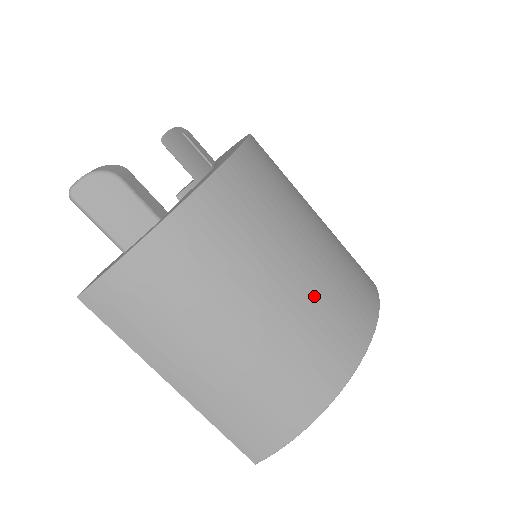
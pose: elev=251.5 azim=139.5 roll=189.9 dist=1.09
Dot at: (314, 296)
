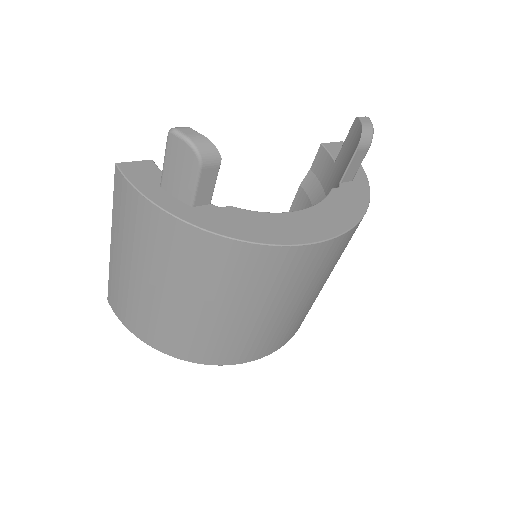
Dot at: (206, 327)
